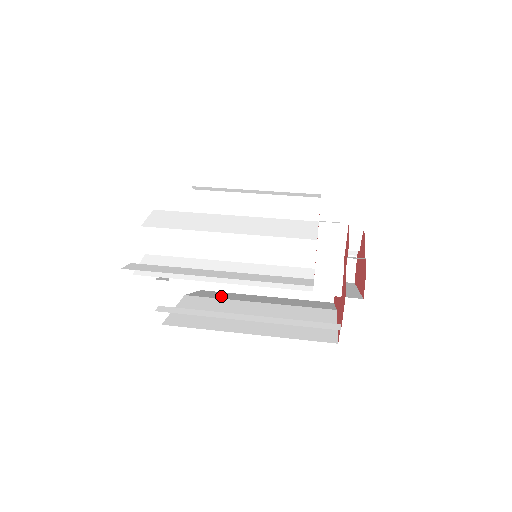
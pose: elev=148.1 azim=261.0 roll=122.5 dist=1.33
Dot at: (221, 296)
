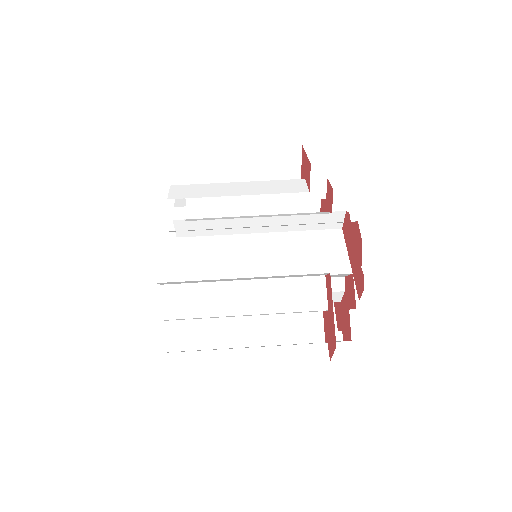
Dot at: occluded
